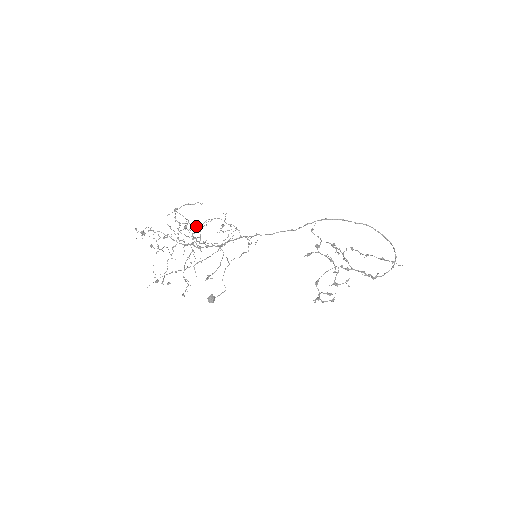
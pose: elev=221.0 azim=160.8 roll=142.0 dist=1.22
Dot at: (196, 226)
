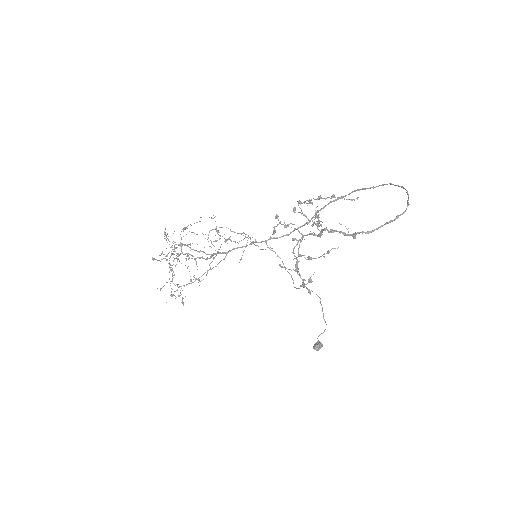
Dot at: occluded
